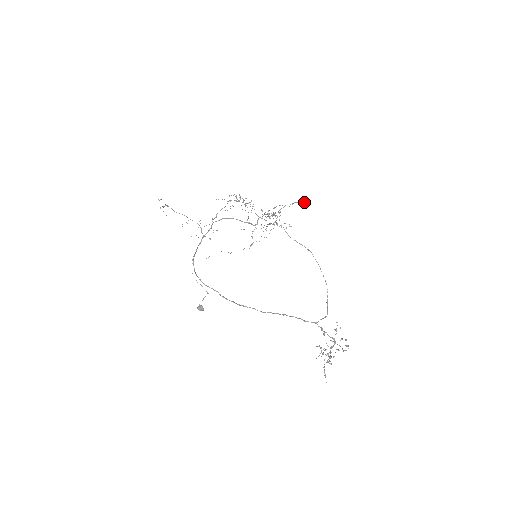
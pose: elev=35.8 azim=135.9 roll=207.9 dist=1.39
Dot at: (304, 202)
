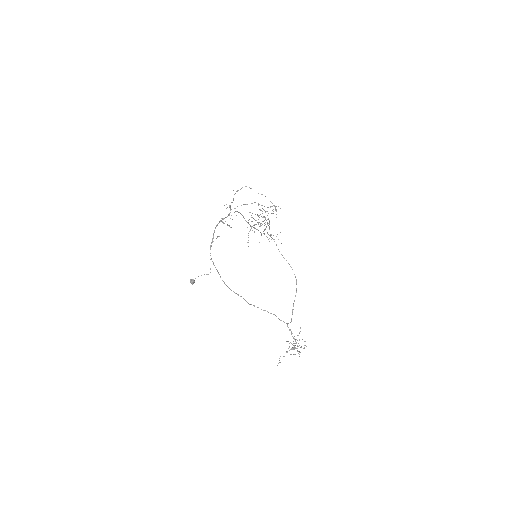
Dot at: occluded
